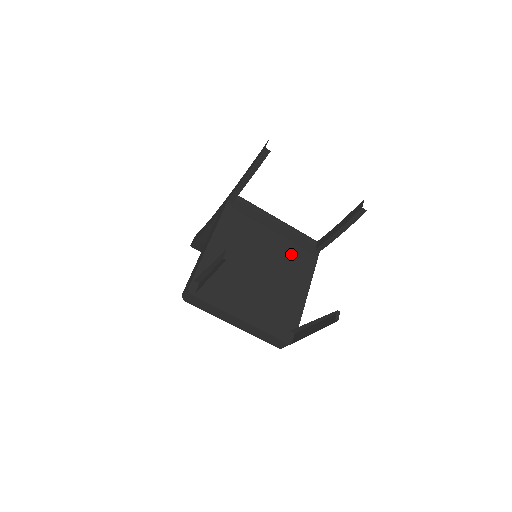
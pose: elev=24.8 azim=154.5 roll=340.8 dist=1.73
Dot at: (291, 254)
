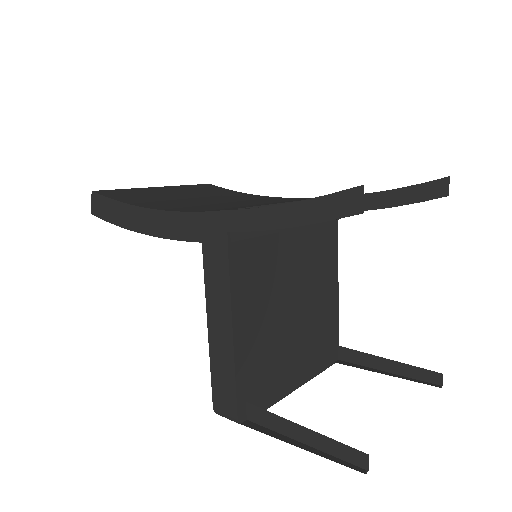
Dot at: (315, 247)
